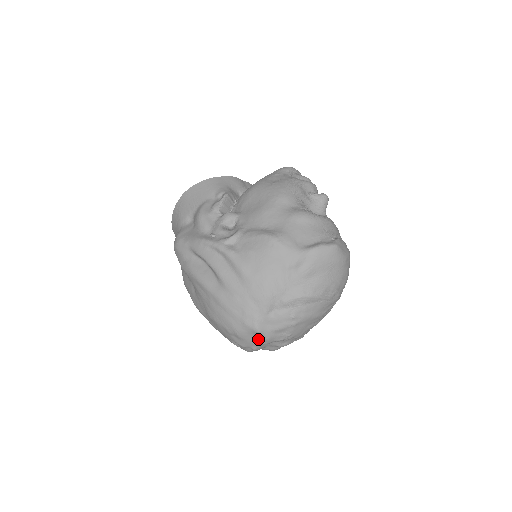
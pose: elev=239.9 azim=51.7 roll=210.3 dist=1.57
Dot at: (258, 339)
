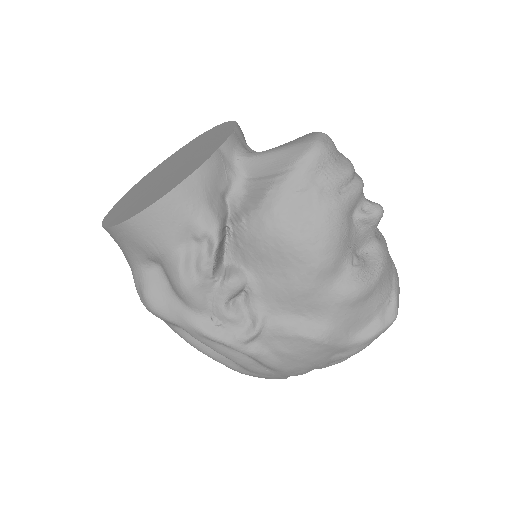
Dot at: occluded
